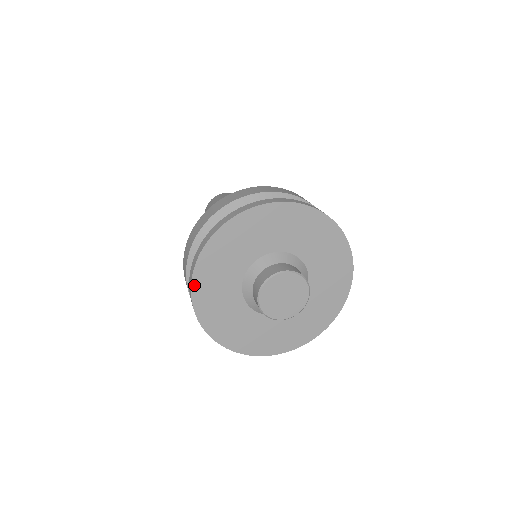
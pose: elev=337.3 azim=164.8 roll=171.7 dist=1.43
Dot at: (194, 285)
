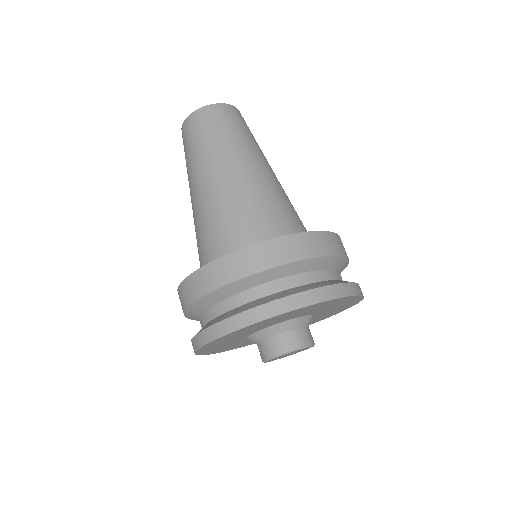
Dot at: (198, 353)
